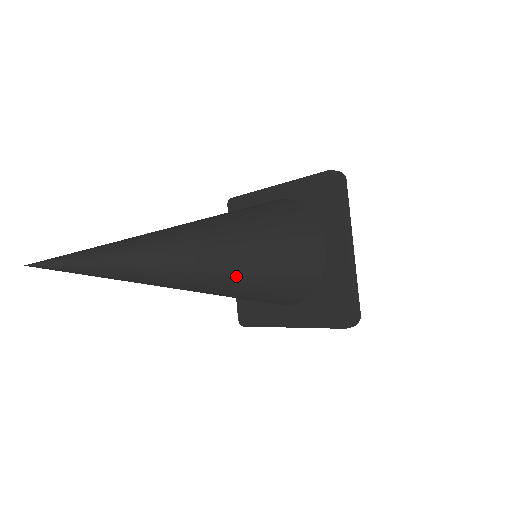
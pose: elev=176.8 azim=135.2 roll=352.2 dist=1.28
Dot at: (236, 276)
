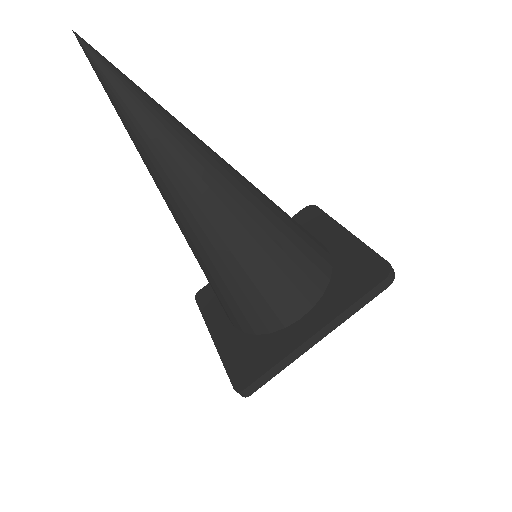
Dot at: (255, 199)
